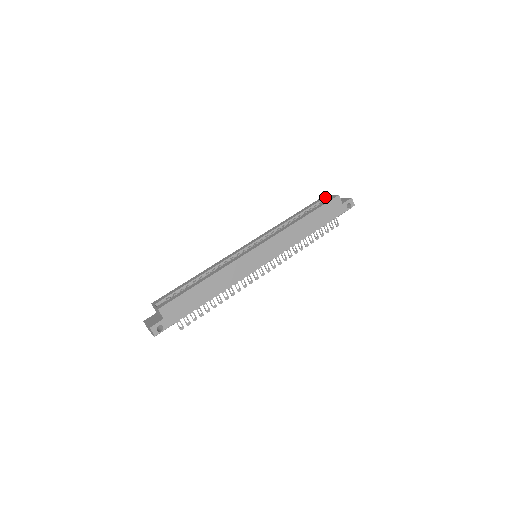
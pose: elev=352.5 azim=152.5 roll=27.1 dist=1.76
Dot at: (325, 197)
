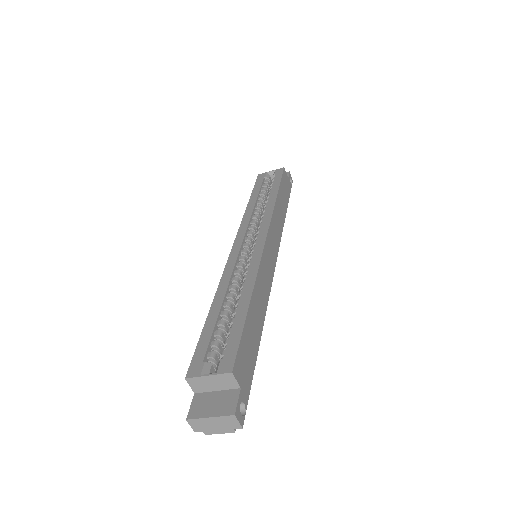
Dot at: (265, 175)
